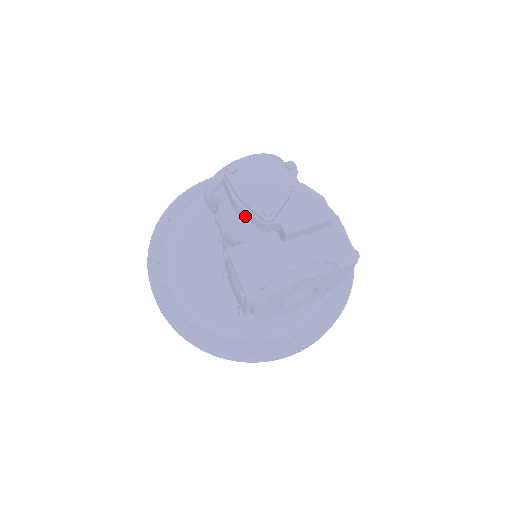
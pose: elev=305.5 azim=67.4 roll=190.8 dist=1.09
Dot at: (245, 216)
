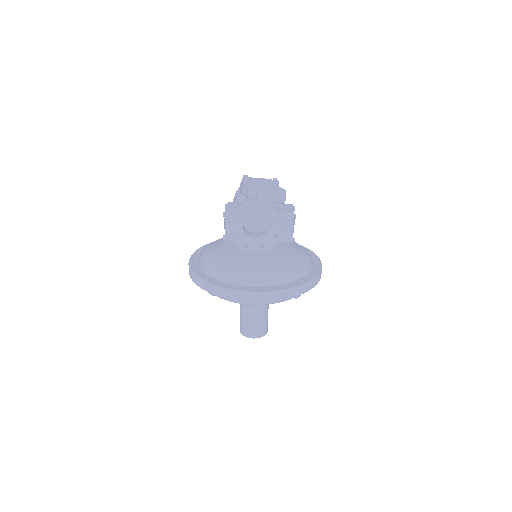
Dot at: (243, 192)
